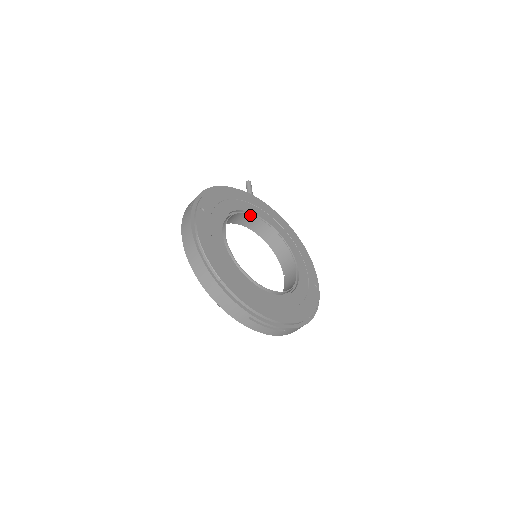
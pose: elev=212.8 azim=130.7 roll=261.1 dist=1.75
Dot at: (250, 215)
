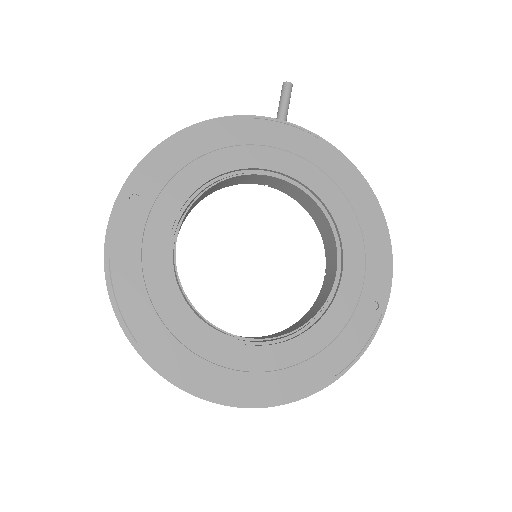
Dot at: (256, 174)
